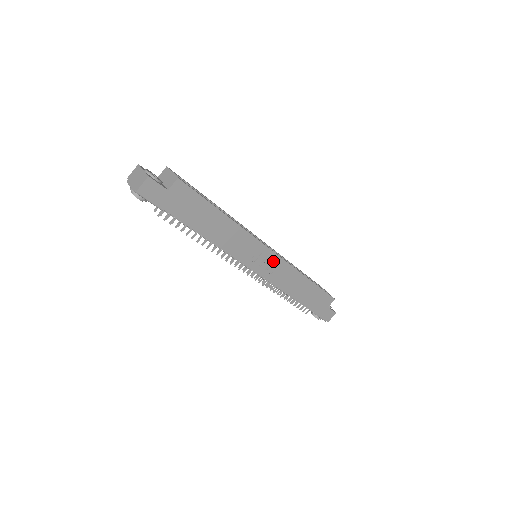
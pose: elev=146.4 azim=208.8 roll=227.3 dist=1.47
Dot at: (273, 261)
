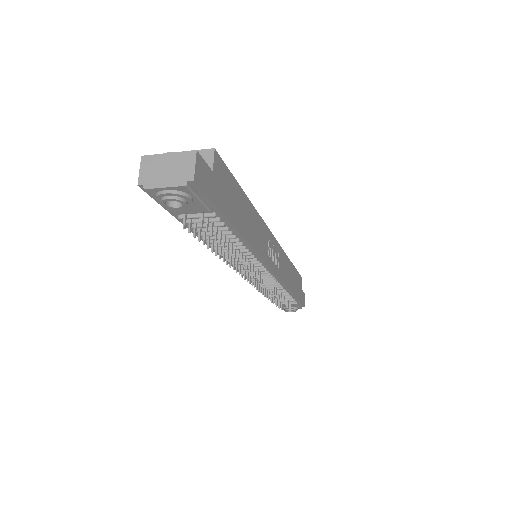
Dot at: (276, 250)
